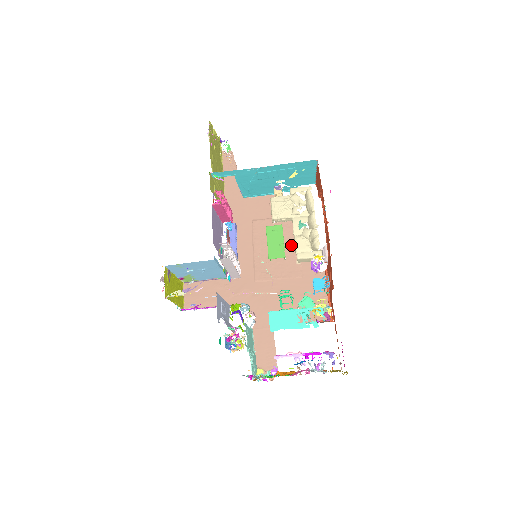
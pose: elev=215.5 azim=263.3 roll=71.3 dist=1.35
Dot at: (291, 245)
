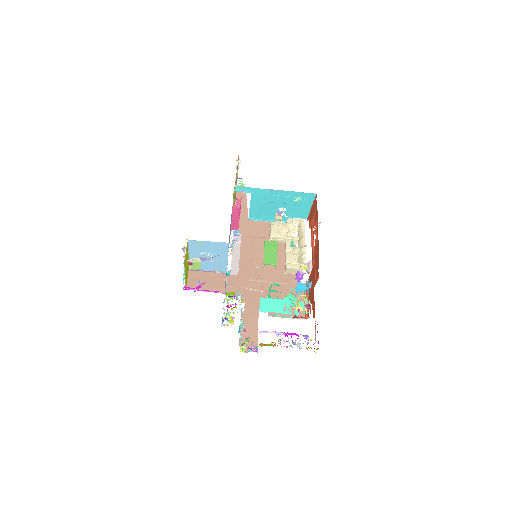
Dot at: (281, 259)
